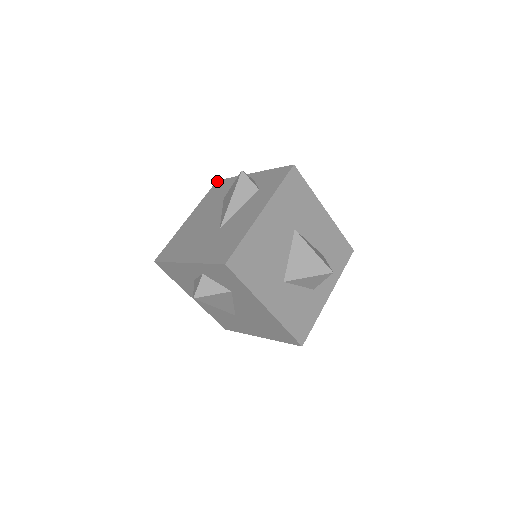
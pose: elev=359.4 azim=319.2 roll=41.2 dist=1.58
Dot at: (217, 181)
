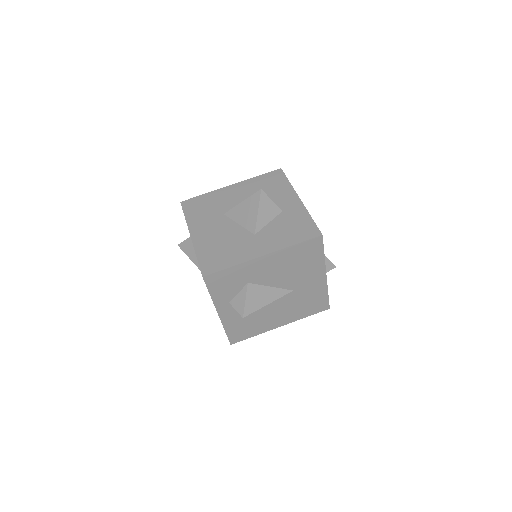
Dot at: occluded
